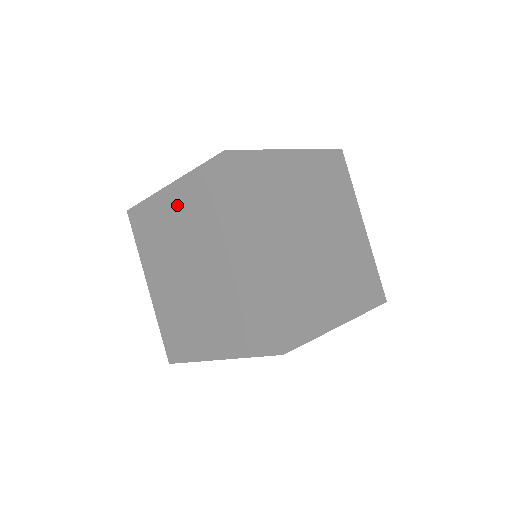
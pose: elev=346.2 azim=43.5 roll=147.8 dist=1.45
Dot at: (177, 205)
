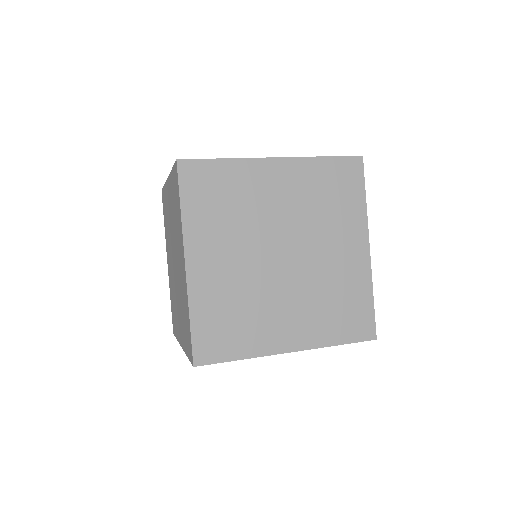
Dot at: (169, 199)
